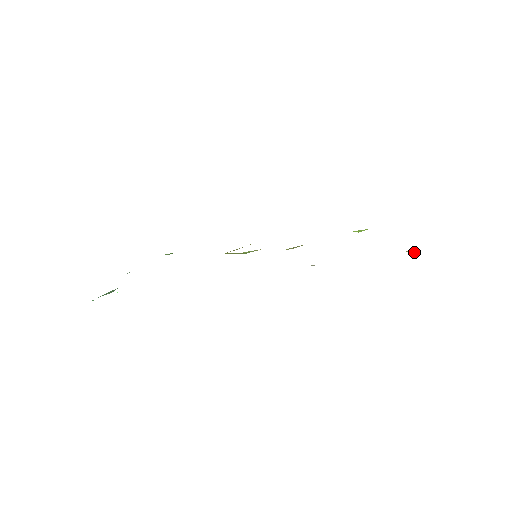
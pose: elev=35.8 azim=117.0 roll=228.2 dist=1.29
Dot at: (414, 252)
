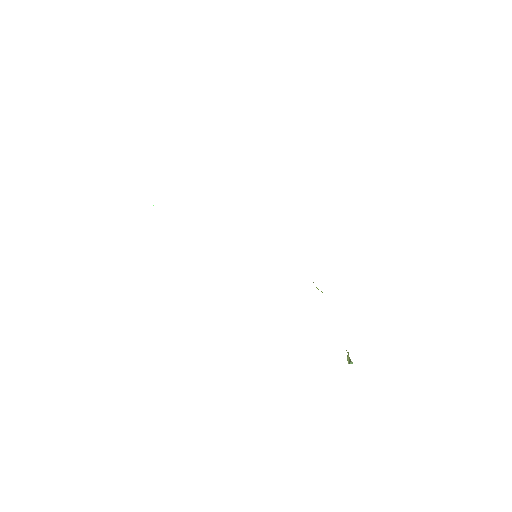
Dot at: occluded
